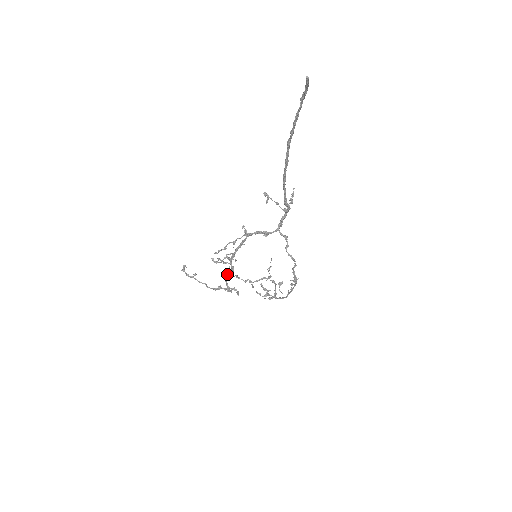
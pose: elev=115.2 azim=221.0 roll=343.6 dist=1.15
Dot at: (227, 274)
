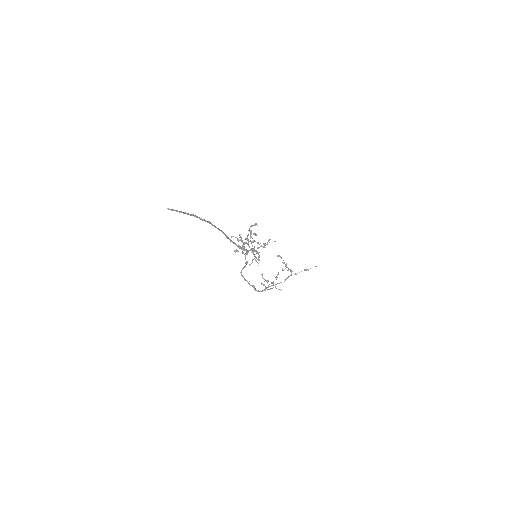
Dot at: occluded
